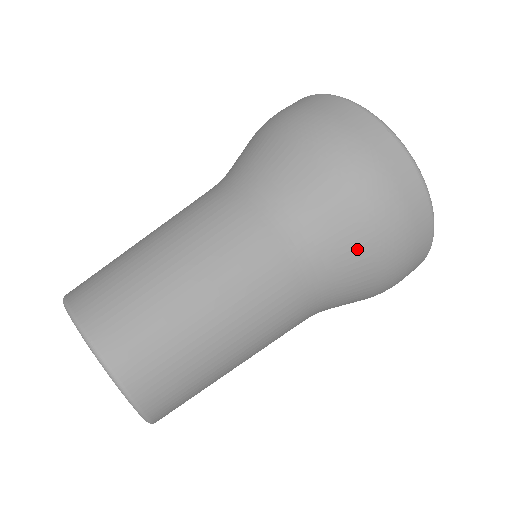
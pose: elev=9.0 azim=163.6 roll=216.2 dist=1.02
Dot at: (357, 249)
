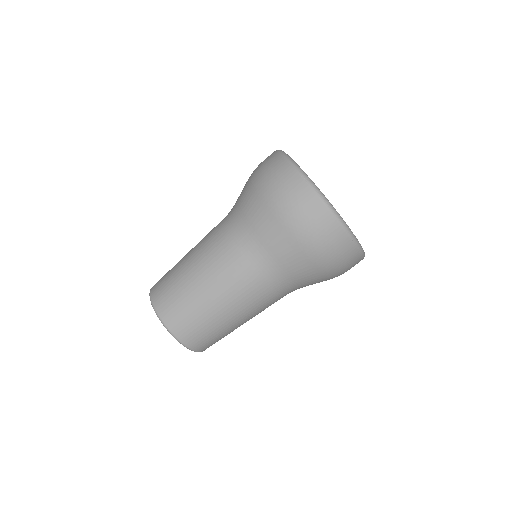
Dot at: (290, 253)
